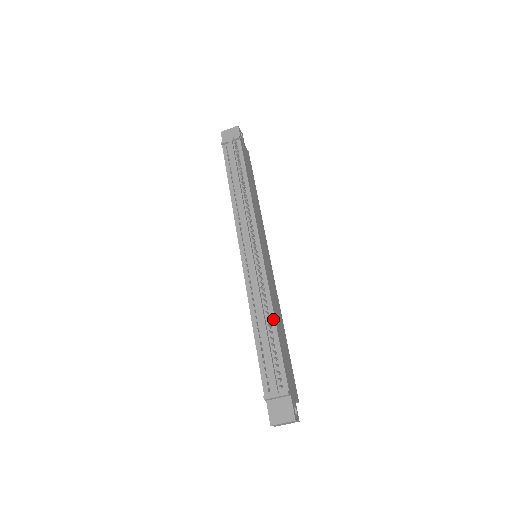
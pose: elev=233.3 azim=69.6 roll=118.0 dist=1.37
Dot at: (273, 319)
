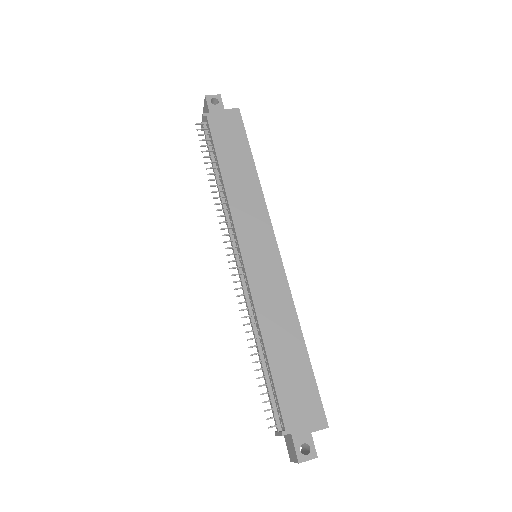
Dot at: (262, 343)
